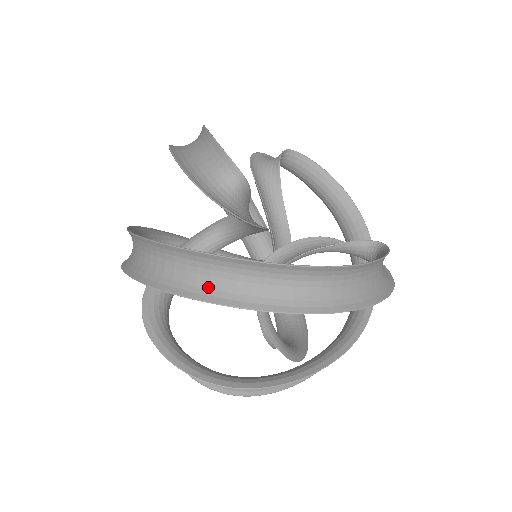
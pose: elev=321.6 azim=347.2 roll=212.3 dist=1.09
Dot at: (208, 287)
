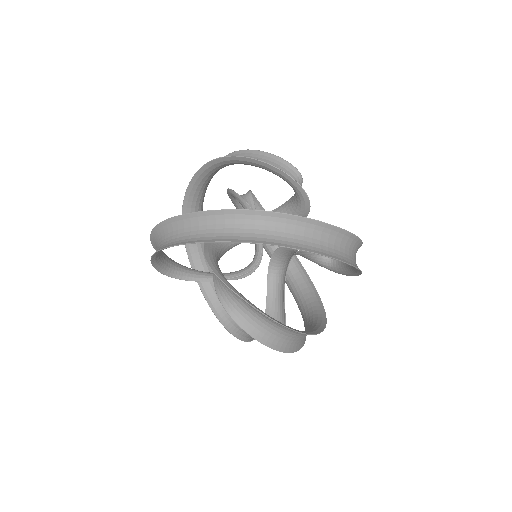
Dot at: (304, 243)
